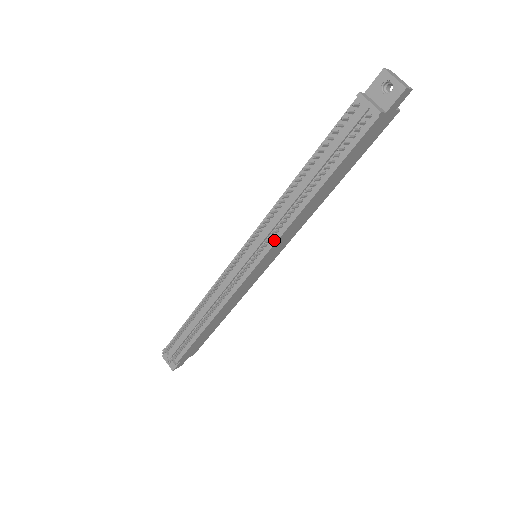
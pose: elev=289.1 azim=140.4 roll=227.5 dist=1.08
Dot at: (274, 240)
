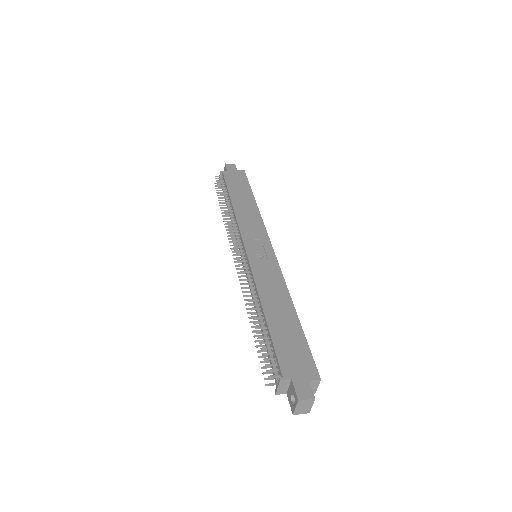
Dot at: occluded
